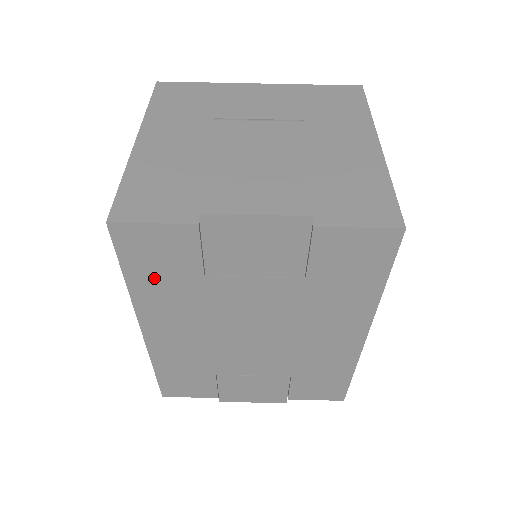
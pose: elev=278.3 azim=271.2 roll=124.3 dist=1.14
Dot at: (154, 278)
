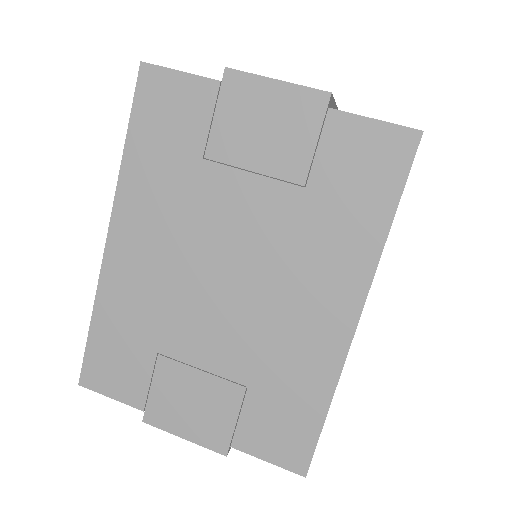
Dot at: (153, 150)
